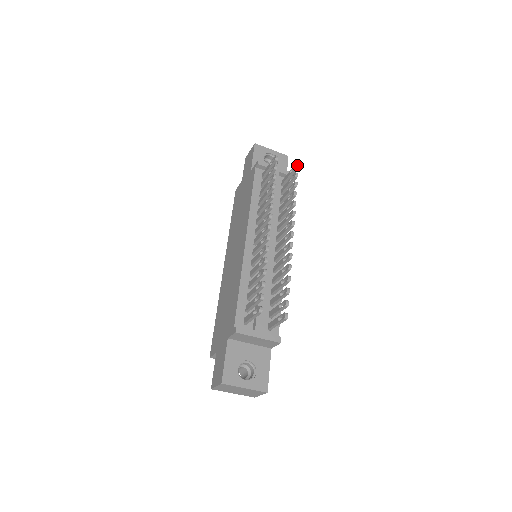
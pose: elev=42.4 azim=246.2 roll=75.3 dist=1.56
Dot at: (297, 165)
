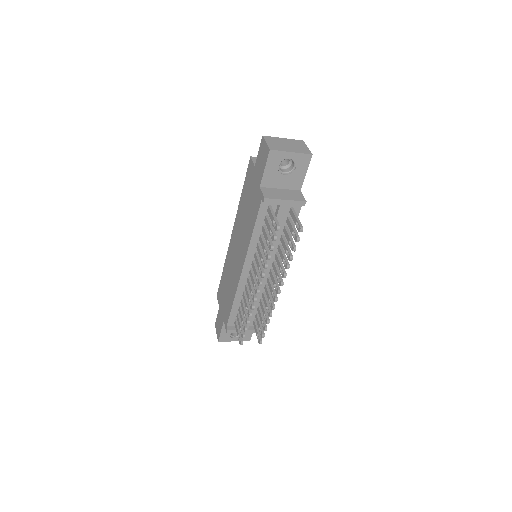
Dot at: (301, 231)
